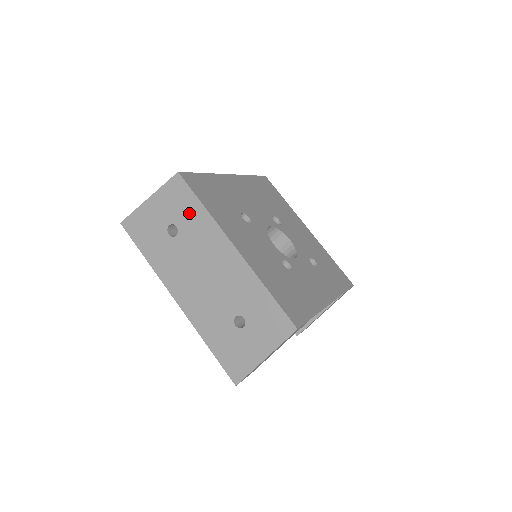
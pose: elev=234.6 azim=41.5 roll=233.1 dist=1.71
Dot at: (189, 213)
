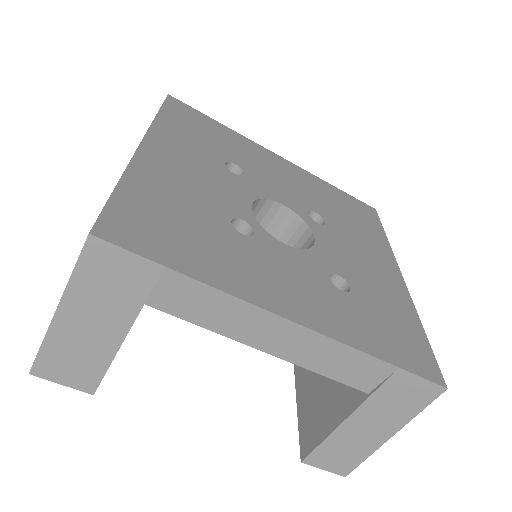
Dot at: occluded
